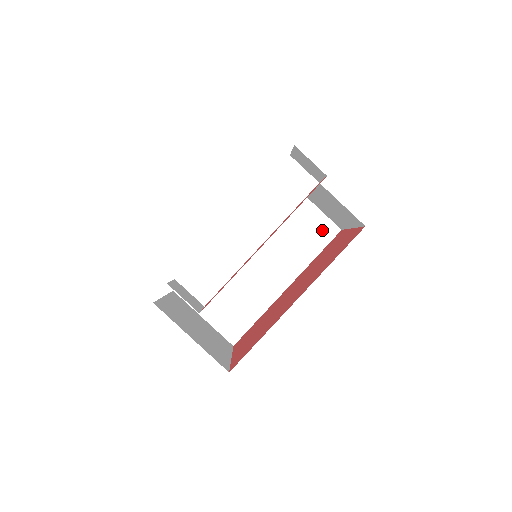
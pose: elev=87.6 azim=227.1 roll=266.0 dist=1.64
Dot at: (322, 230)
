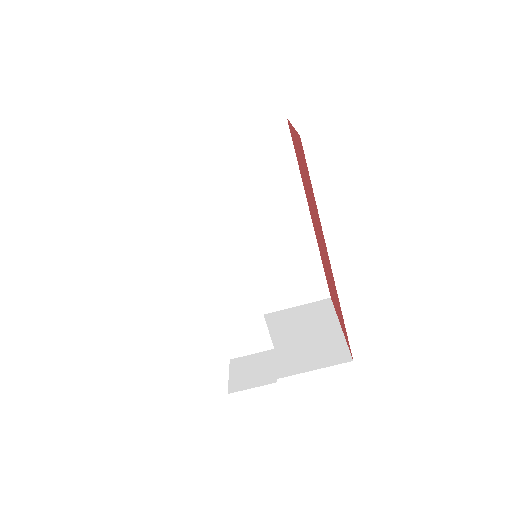
Dot at: (273, 141)
